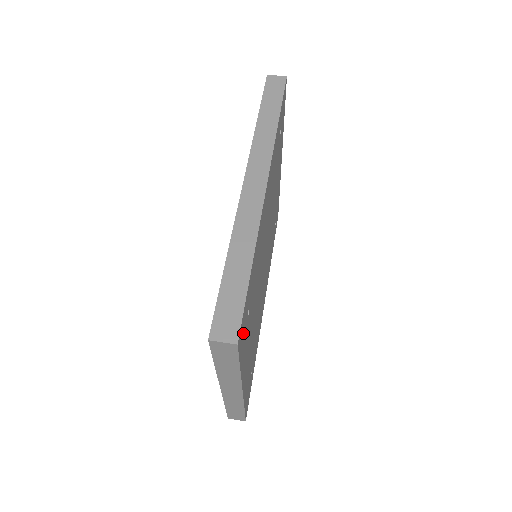
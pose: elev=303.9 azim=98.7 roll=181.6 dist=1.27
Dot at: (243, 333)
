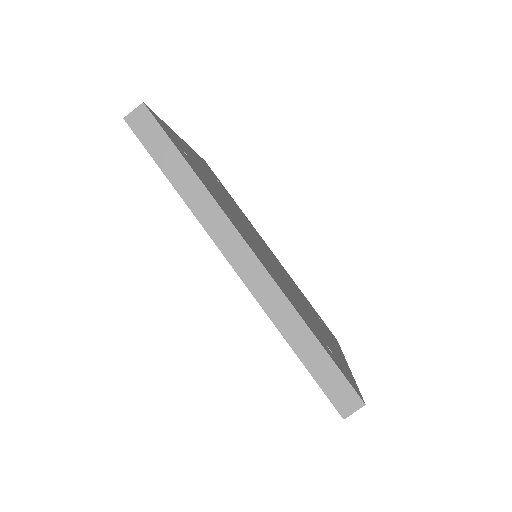
Dot at: (346, 374)
